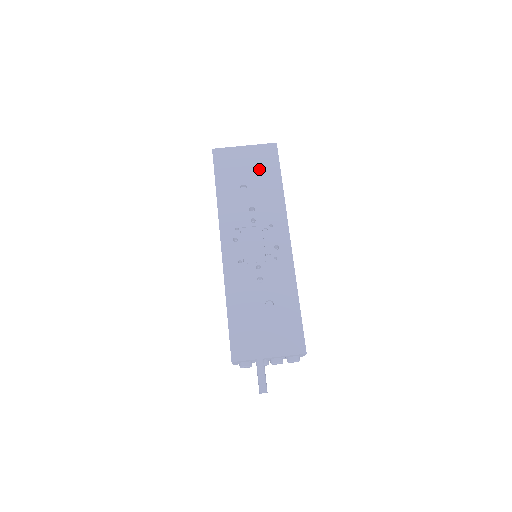
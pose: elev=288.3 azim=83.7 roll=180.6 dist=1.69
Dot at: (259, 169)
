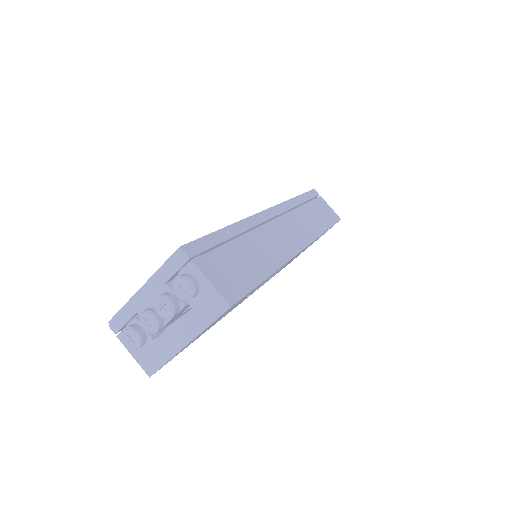
Dot at: occluded
